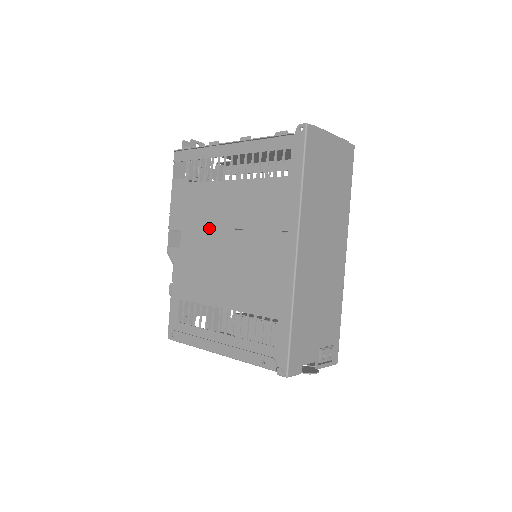
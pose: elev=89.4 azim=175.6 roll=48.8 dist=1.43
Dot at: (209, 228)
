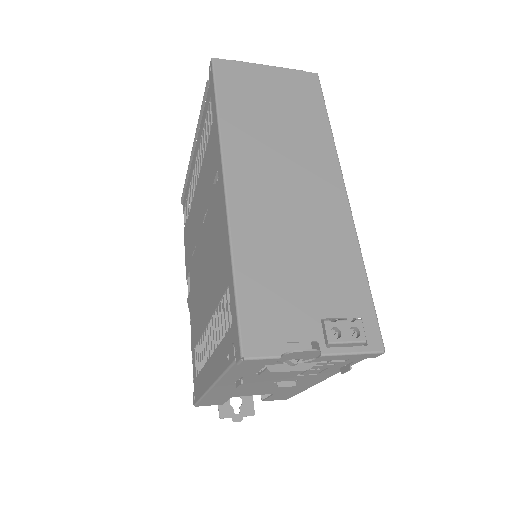
Dot at: (196, 245)
